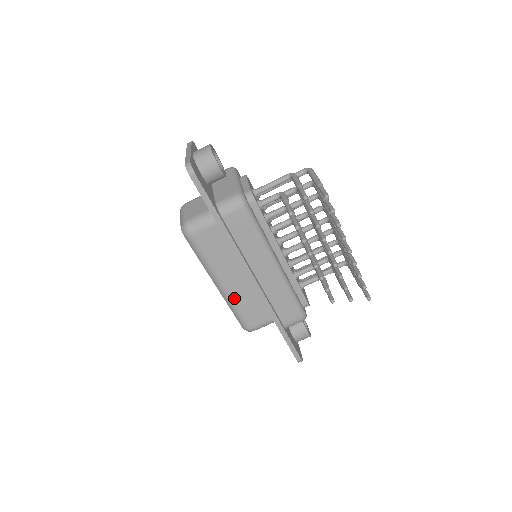
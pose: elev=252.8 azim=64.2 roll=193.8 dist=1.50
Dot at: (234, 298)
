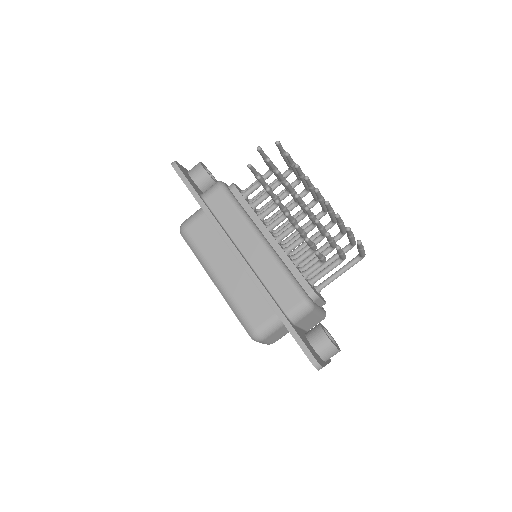
Dot at: (231, 292)
